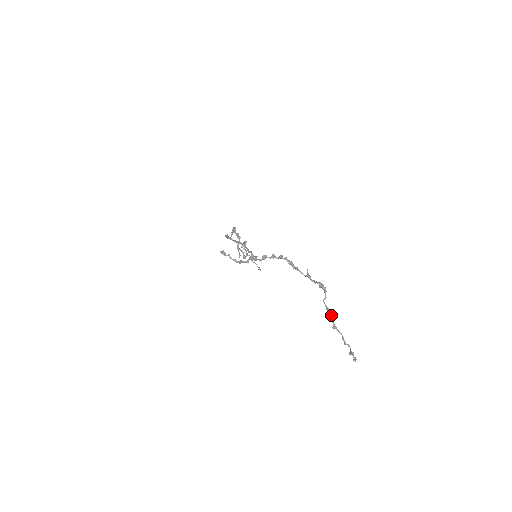
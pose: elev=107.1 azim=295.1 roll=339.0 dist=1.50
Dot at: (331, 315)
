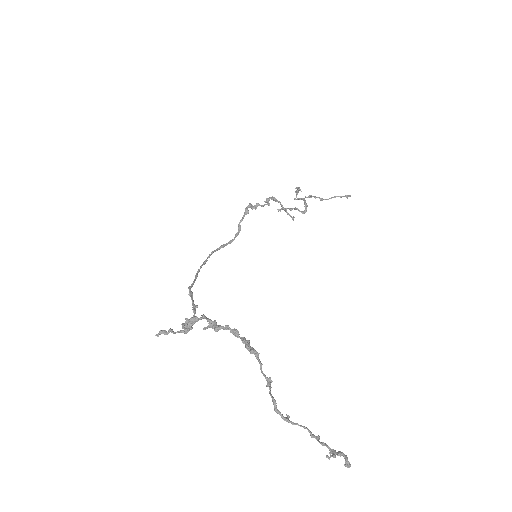
Dot at: occluded
